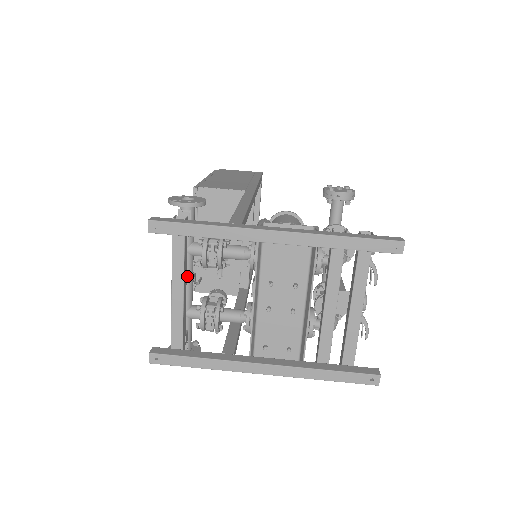
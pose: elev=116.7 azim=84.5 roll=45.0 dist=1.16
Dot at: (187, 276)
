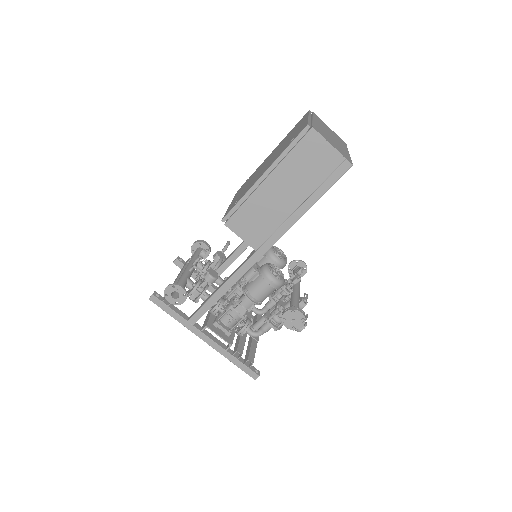
Dot at: occluded
